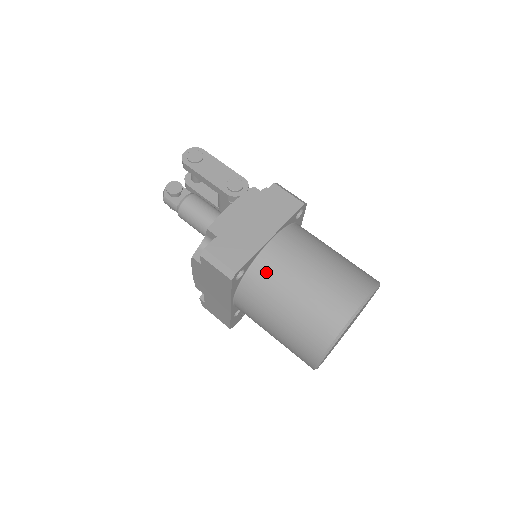
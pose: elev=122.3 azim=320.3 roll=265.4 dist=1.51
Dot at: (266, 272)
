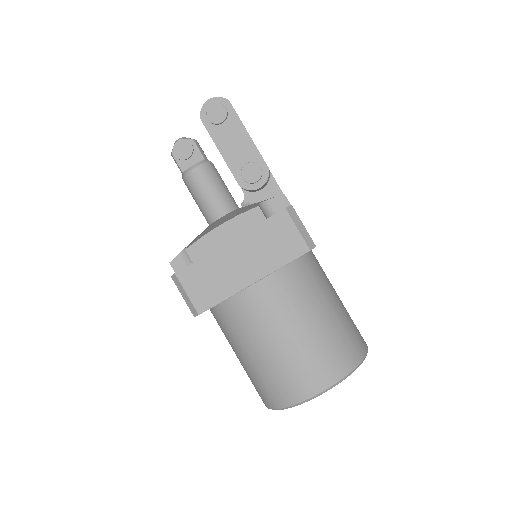
Dot at: (236, 316)
